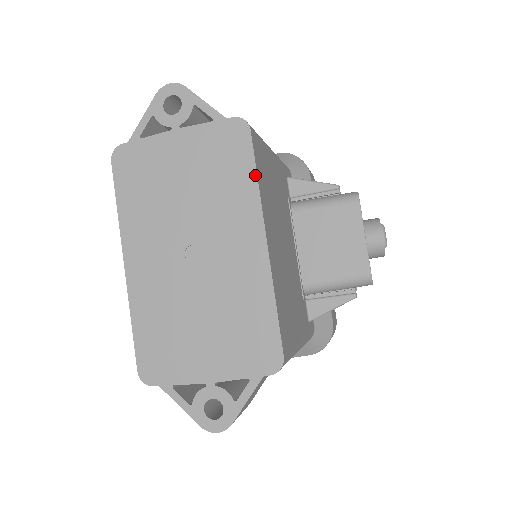
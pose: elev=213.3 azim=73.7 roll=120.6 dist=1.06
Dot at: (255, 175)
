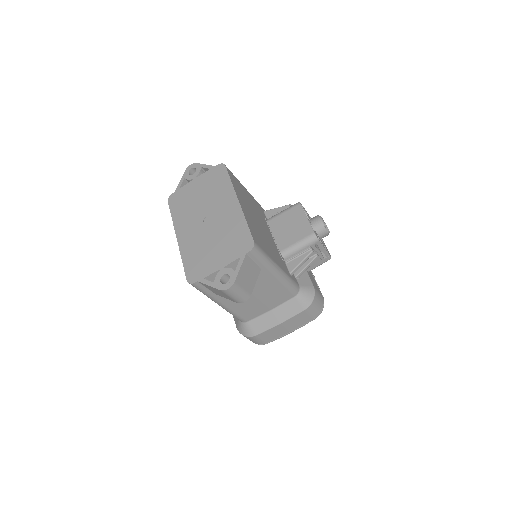
Dot at: (230, 180)
